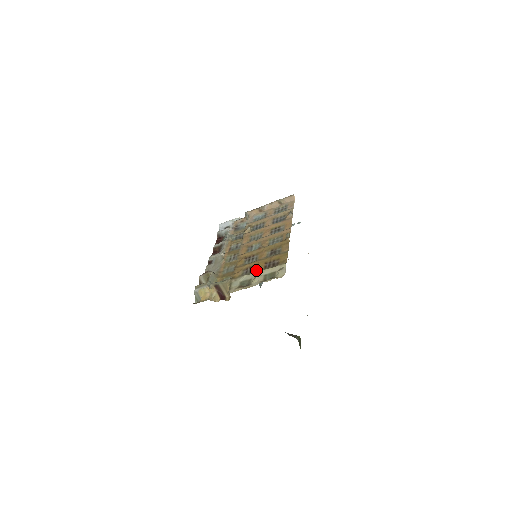
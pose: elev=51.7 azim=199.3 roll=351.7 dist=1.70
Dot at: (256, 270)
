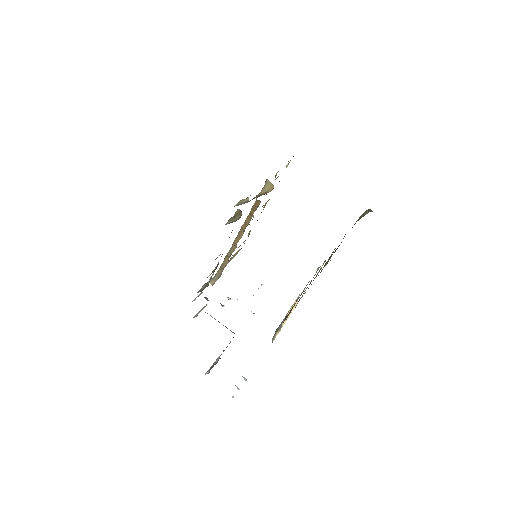
Dot at: occluded
